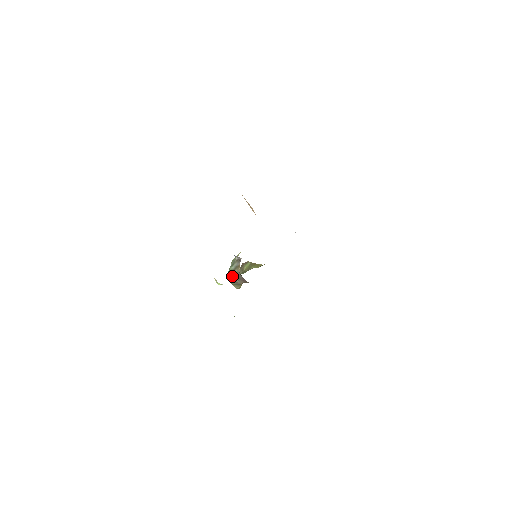
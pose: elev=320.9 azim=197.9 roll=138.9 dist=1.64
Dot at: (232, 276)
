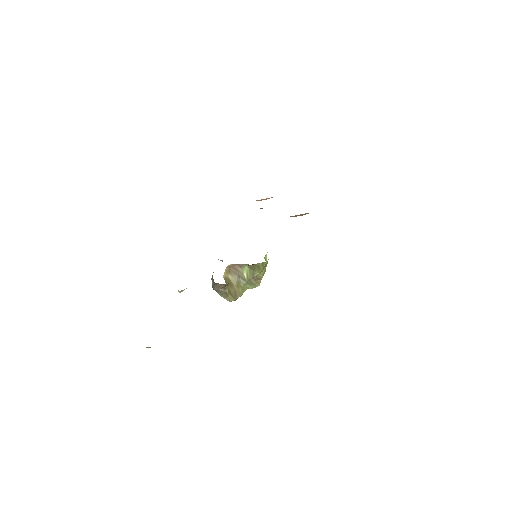
Dot at: (212, 284)
